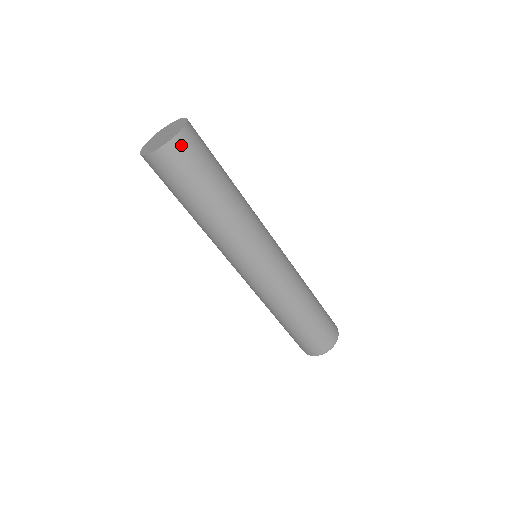
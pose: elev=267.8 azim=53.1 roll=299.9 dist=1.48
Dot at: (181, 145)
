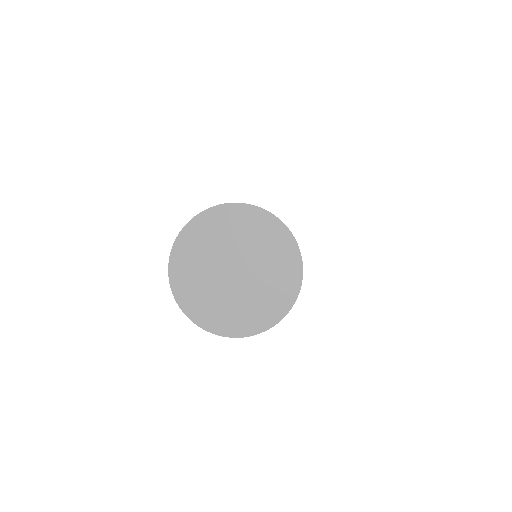
Dot at: occluded
